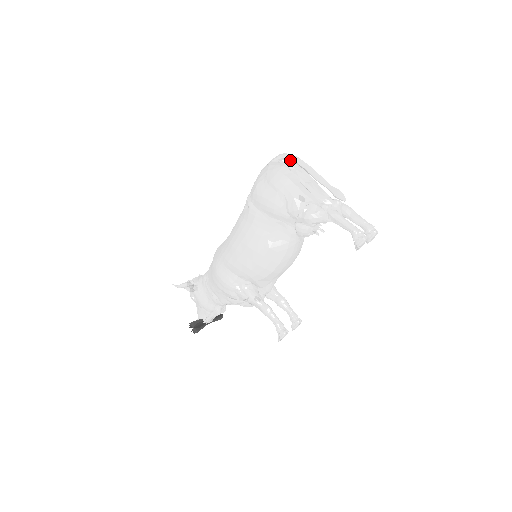
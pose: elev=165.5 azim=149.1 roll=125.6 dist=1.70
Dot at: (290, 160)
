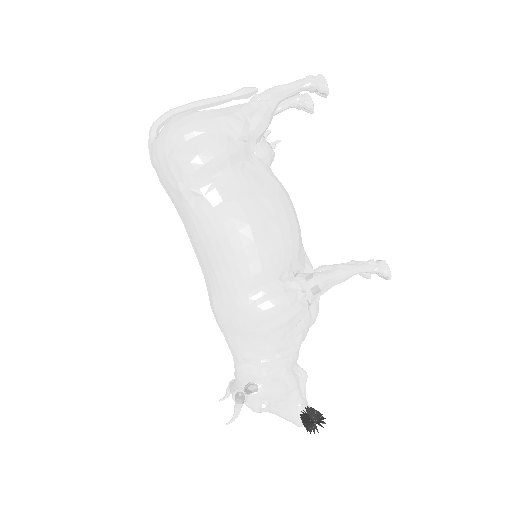
Dot at: (166, 121)
